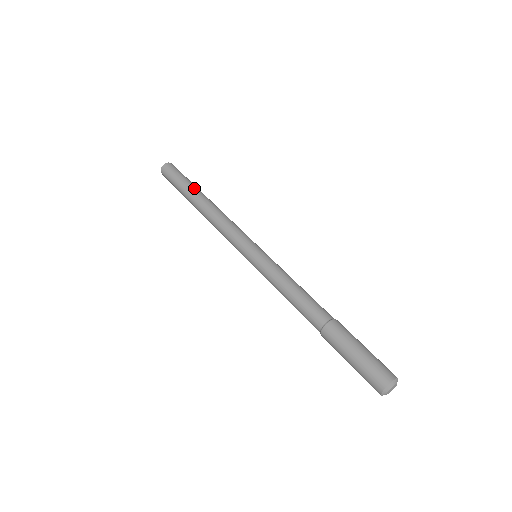
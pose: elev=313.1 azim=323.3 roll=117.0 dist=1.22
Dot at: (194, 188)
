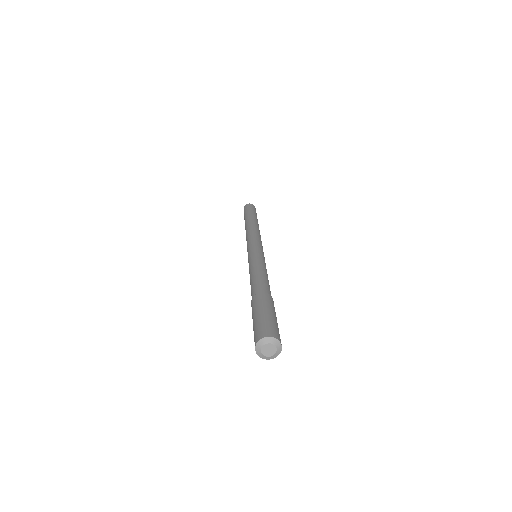
Dot at: (257, 219)
